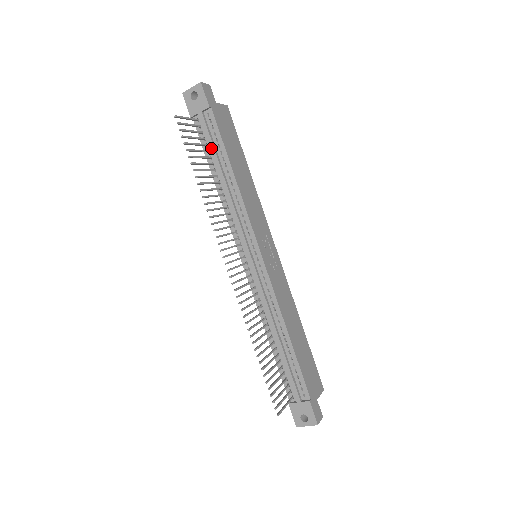
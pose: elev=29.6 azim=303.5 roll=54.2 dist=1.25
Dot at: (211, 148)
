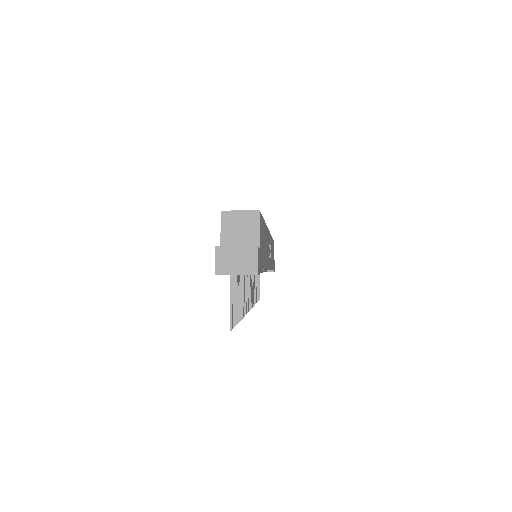
Dot at: occluded
